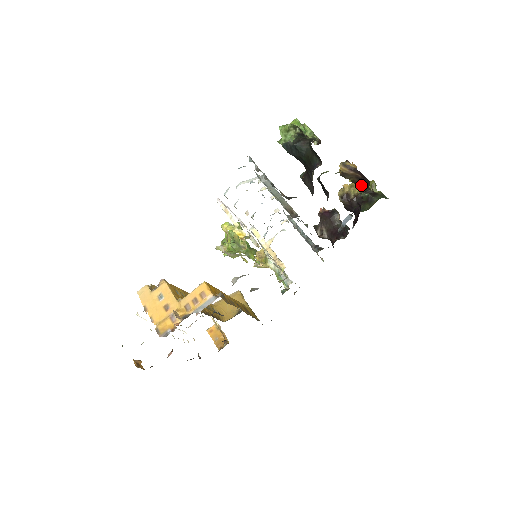
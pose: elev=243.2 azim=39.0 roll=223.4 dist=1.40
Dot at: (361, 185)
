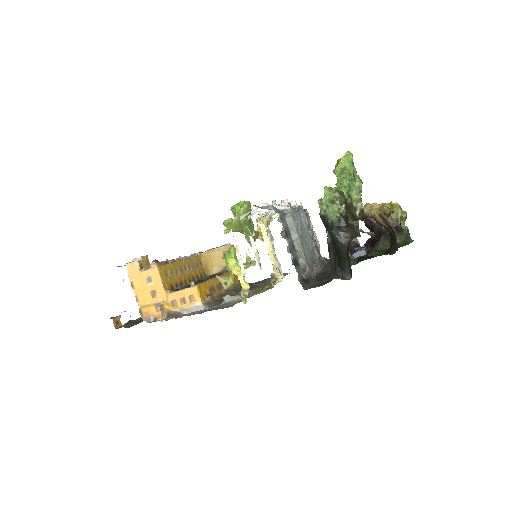
Dot at: occluded
